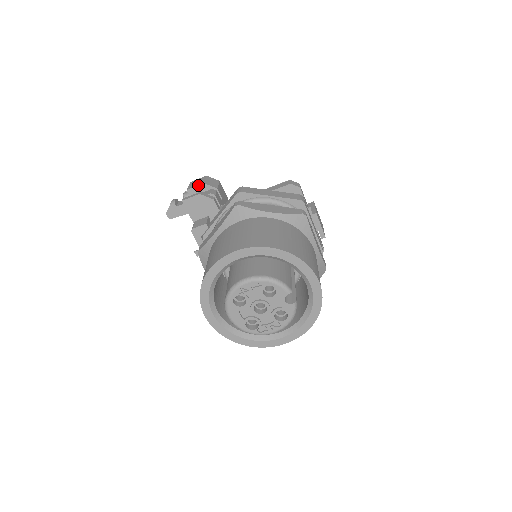
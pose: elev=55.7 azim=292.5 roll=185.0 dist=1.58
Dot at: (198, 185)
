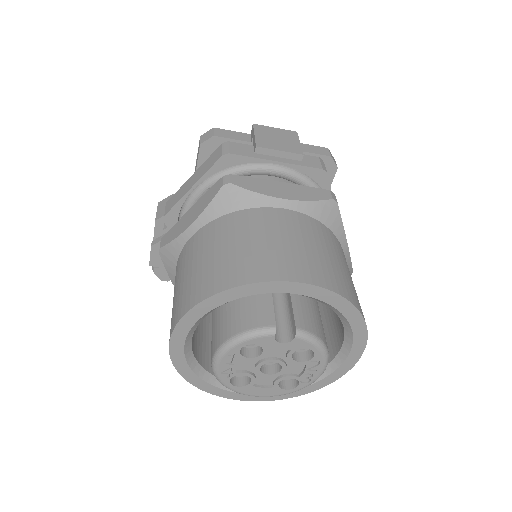
Dot at: (154, 227)
